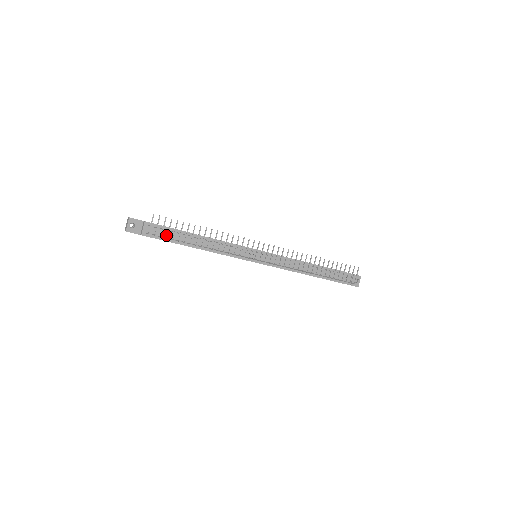
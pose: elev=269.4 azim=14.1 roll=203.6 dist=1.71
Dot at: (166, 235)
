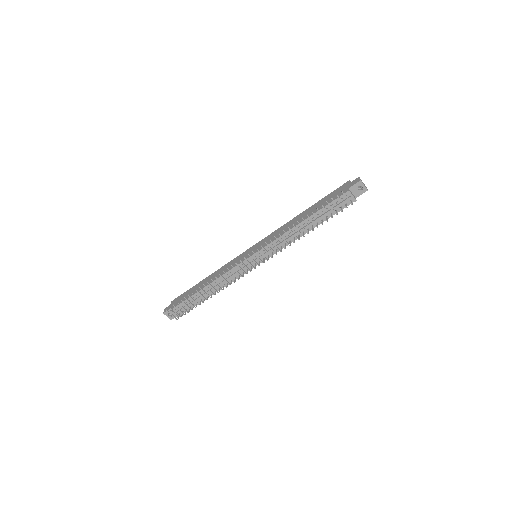
Dot at: (189, 305)
